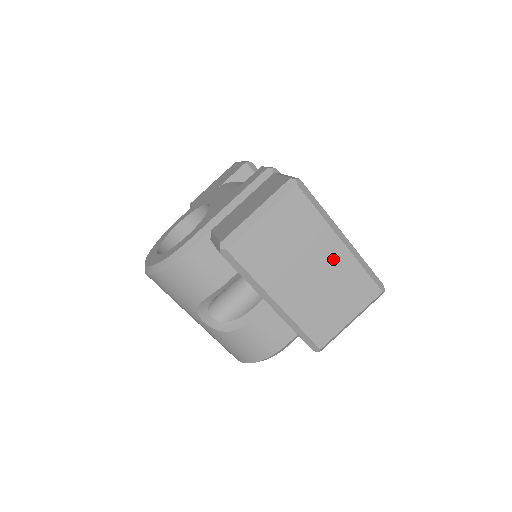
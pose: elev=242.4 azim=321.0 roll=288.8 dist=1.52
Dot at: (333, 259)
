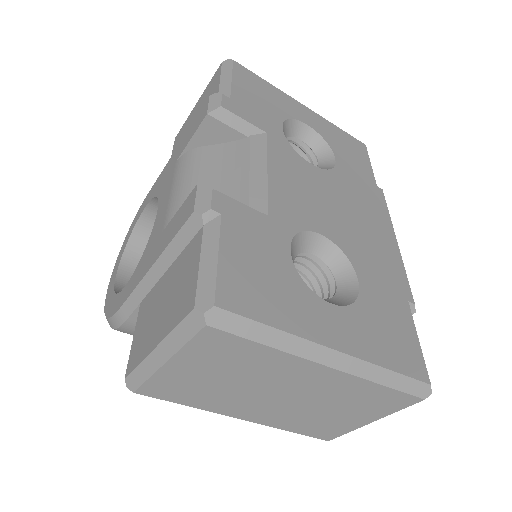
Dot at: (319, 383)
